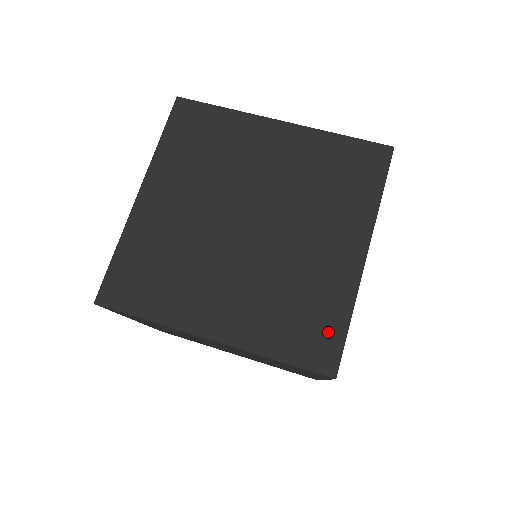
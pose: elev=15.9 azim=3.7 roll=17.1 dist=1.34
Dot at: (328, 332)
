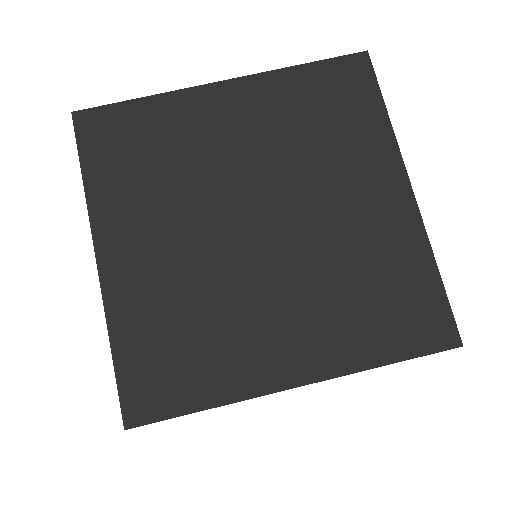
Dot at: (423, 299)
